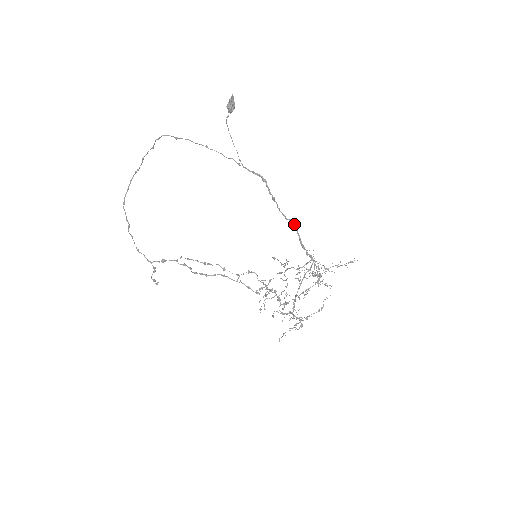
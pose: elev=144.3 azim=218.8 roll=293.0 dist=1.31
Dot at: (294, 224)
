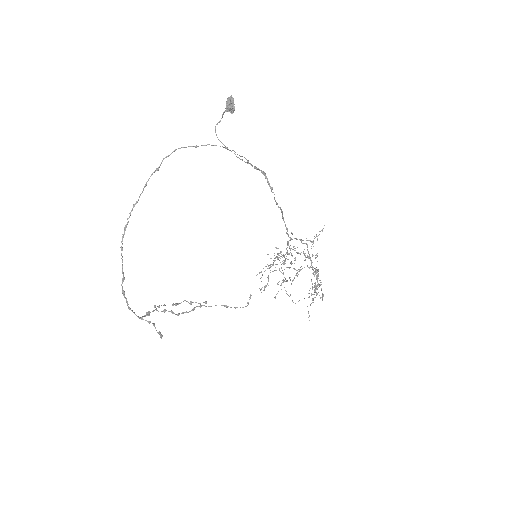
Dot at: (282, 211)
